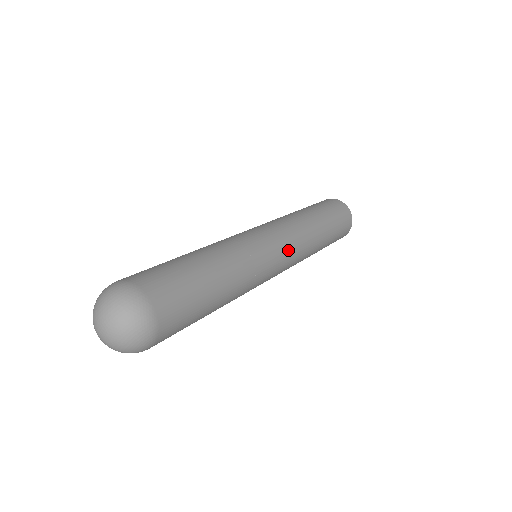
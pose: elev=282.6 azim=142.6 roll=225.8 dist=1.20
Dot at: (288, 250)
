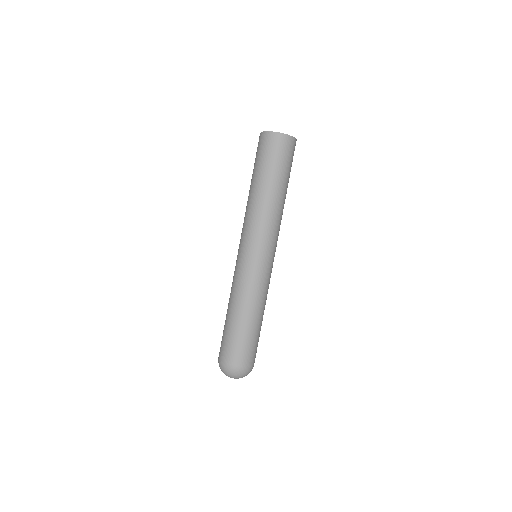
Dot at: (270, 246)
